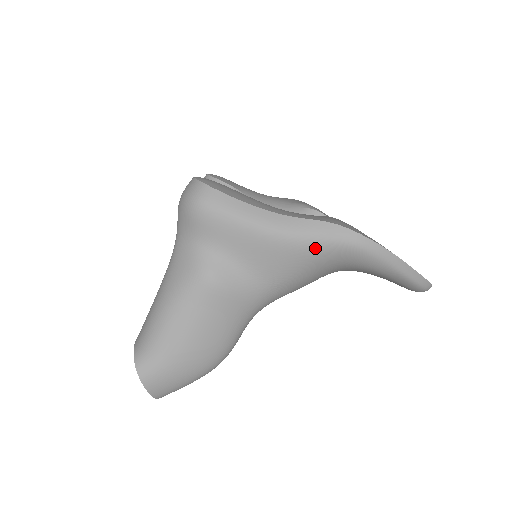
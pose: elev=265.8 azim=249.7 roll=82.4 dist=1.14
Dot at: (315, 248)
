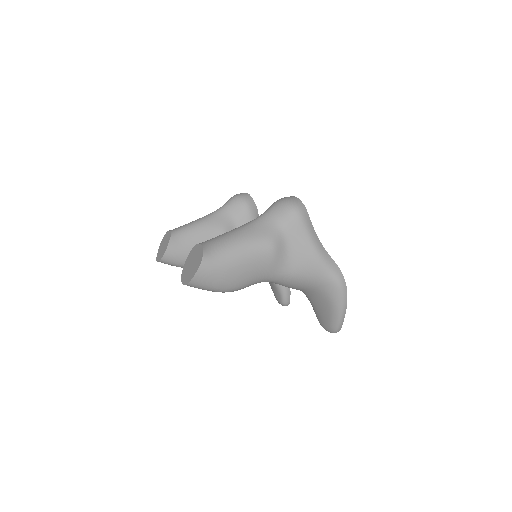
Dot at: (325, 272)
